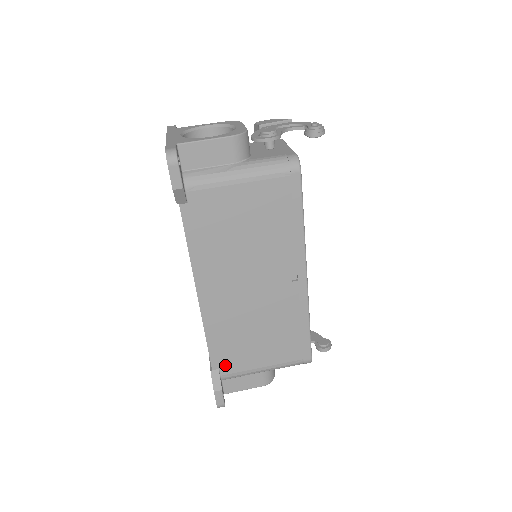
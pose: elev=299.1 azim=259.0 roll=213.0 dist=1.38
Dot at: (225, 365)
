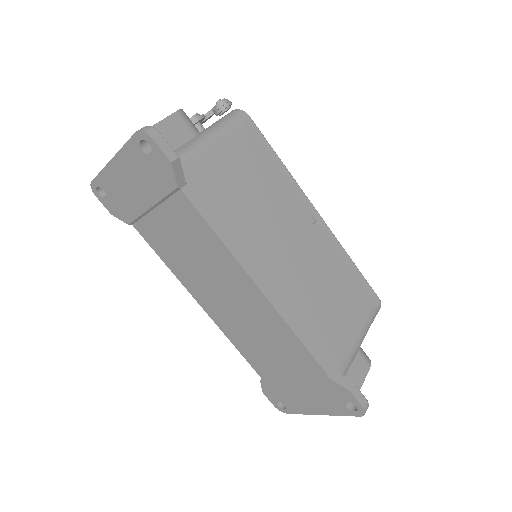
Dot at: (331, 358)
